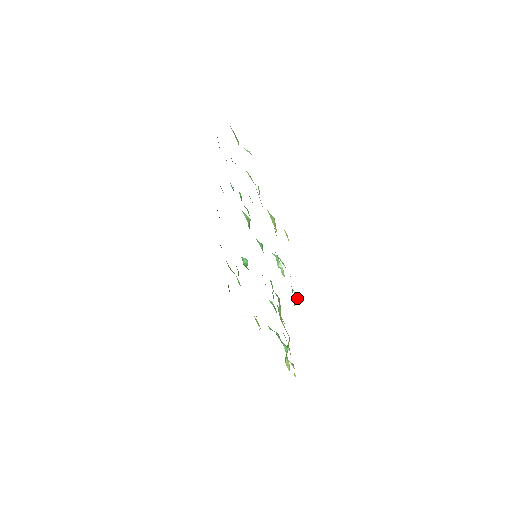
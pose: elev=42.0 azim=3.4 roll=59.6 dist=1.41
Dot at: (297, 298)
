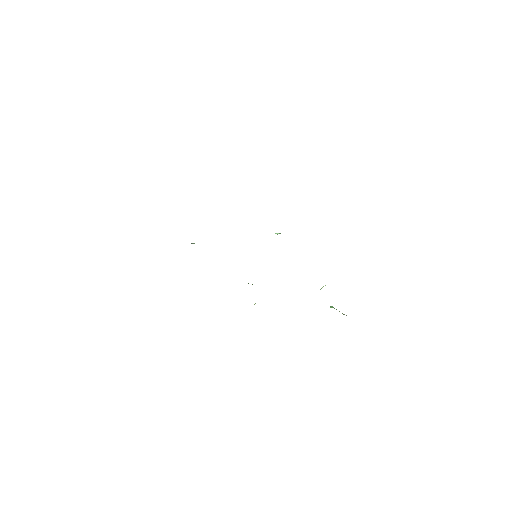
Dot at: occluded
